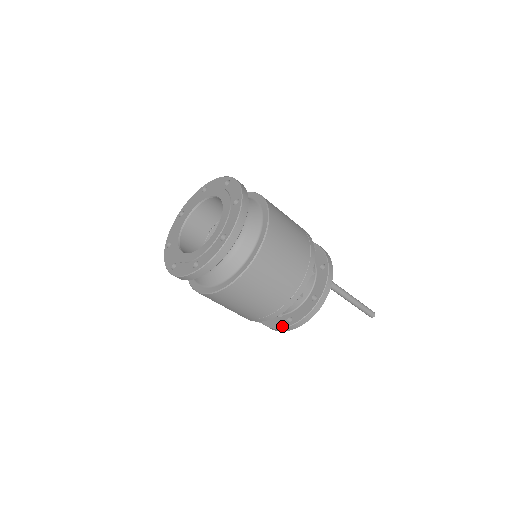
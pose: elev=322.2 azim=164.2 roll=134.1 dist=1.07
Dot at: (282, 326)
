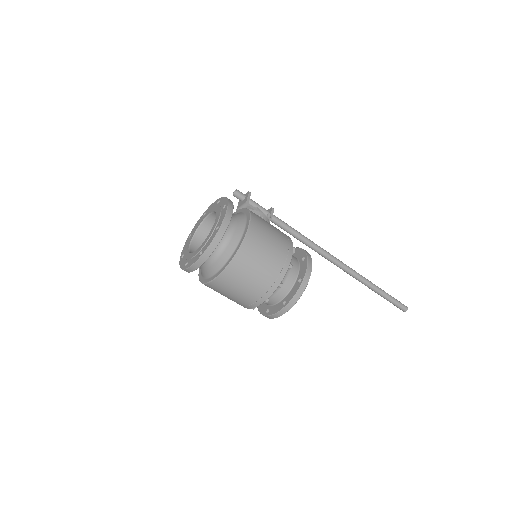
Dot at: (262, 313)
